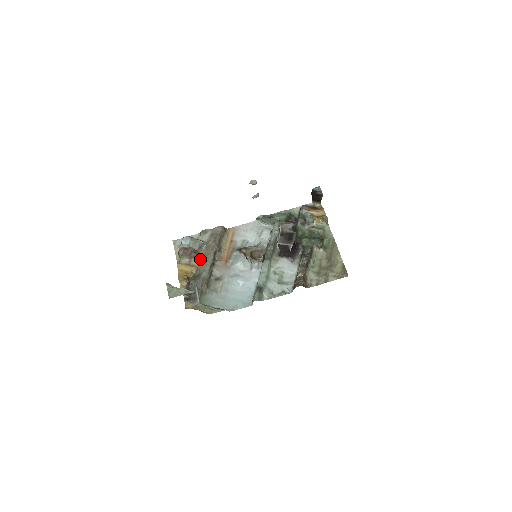
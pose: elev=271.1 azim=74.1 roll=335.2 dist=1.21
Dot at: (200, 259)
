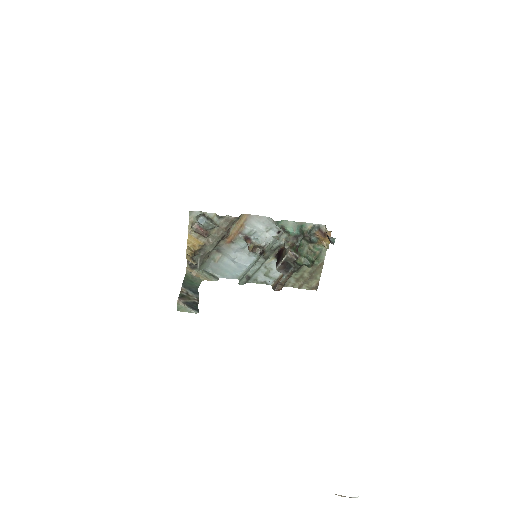
Dot at: (209, 237)
